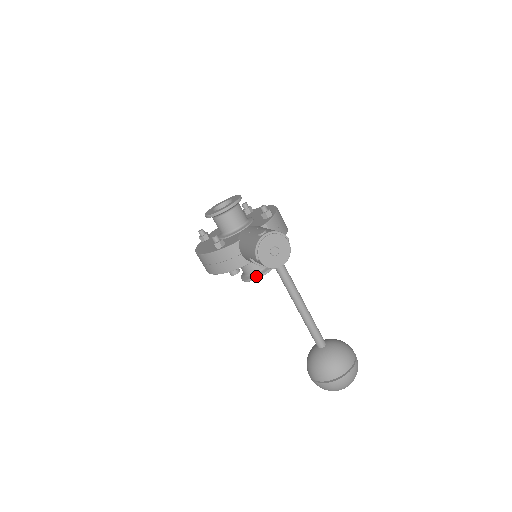
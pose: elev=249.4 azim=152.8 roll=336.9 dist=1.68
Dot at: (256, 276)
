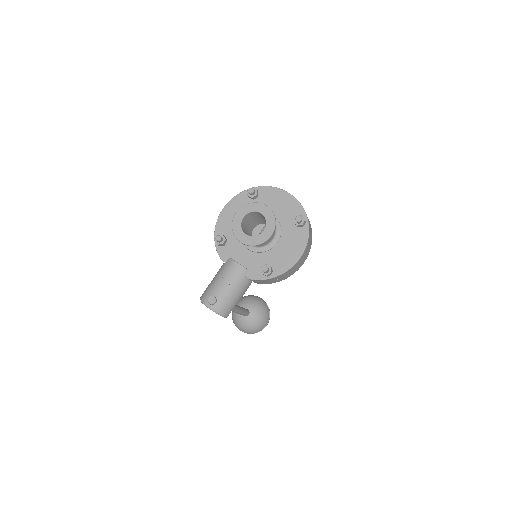
Dot at: occluded
